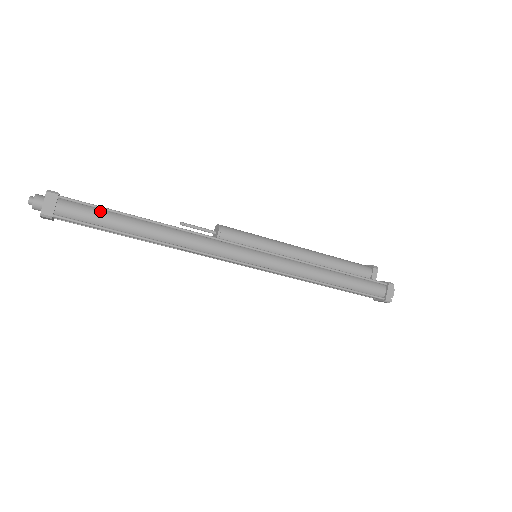
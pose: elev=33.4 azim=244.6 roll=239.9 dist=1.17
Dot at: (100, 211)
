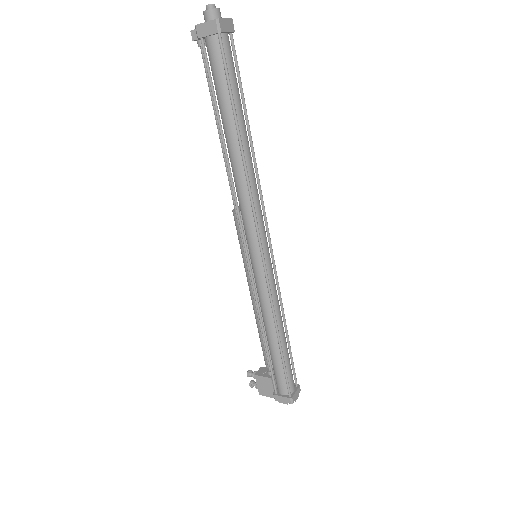
Dot at: occluded
